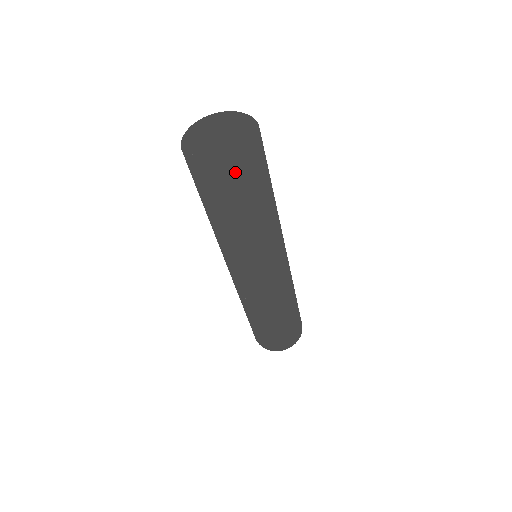
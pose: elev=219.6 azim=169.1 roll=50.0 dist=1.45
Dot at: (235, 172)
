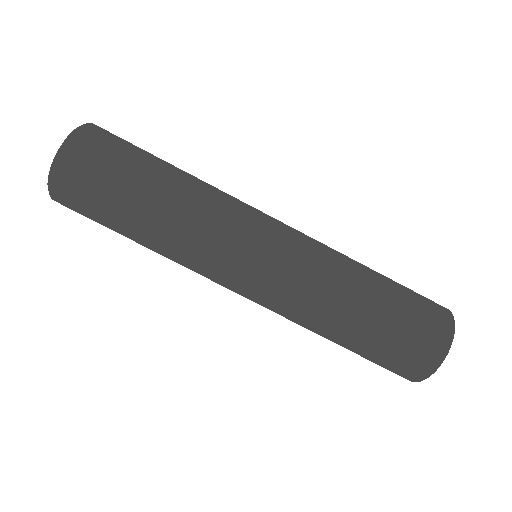
Dot at: (68, 190)
